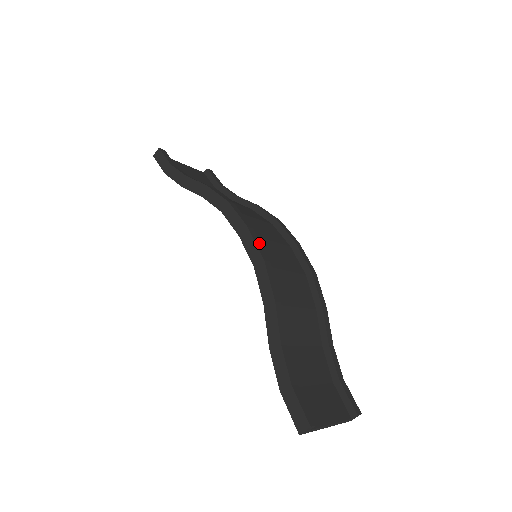
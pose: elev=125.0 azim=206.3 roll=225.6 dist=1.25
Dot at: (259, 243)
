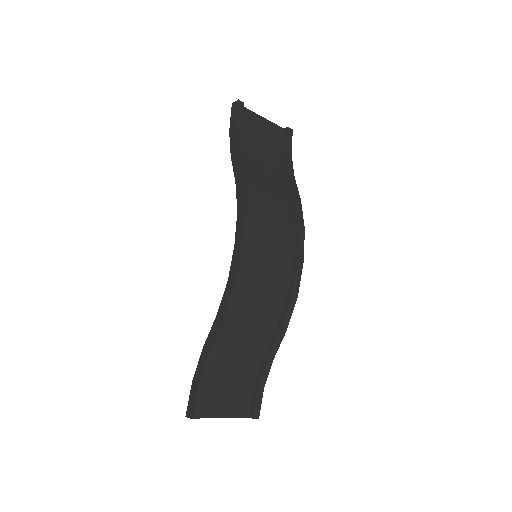
Dot at: (243, 263)
